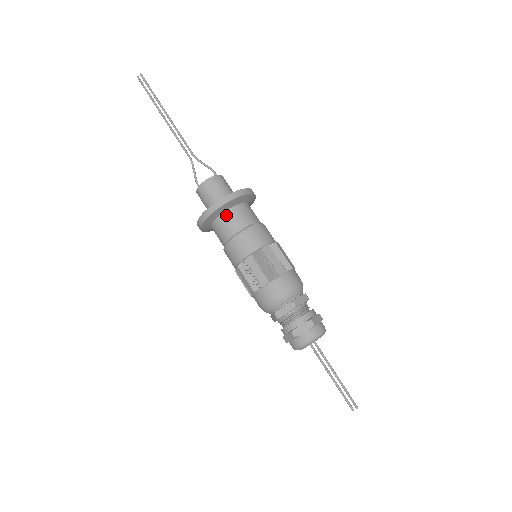
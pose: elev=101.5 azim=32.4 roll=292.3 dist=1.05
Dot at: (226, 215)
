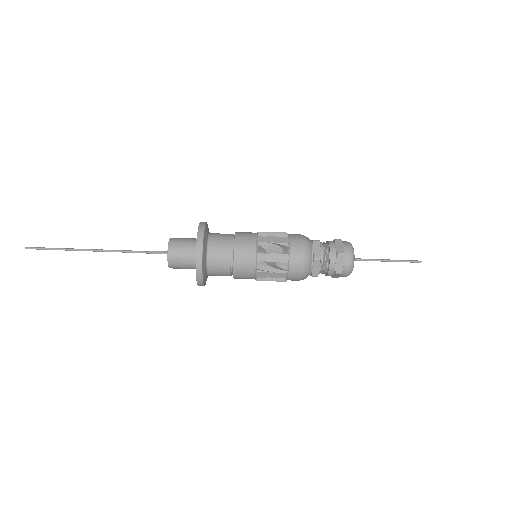
Dot at: occluded
